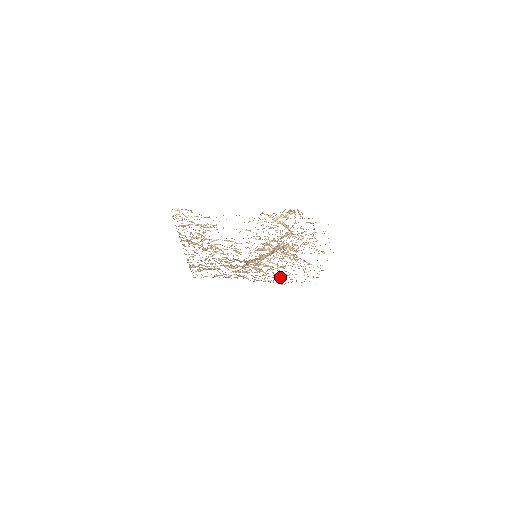
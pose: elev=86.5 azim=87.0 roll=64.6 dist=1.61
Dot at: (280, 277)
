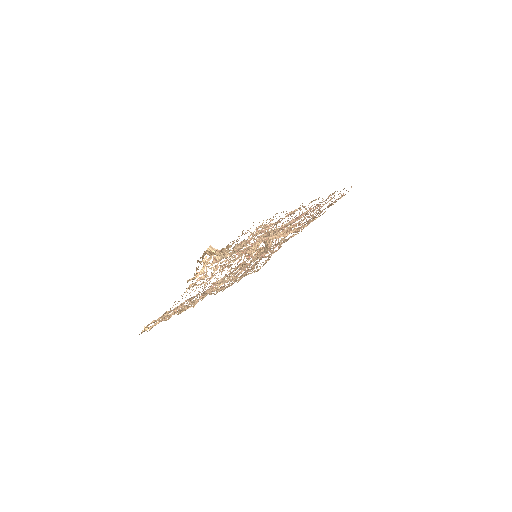
Dot at: (311, 218)
